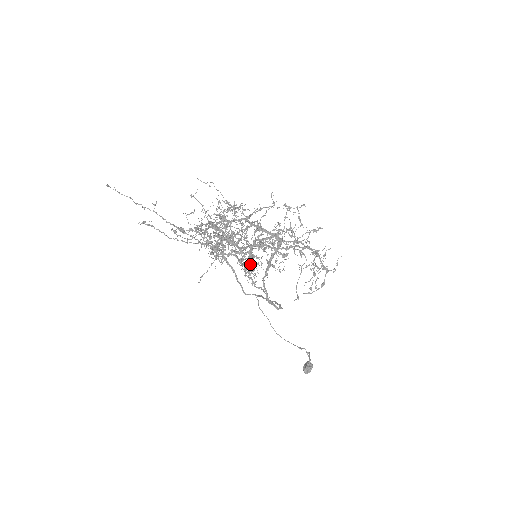
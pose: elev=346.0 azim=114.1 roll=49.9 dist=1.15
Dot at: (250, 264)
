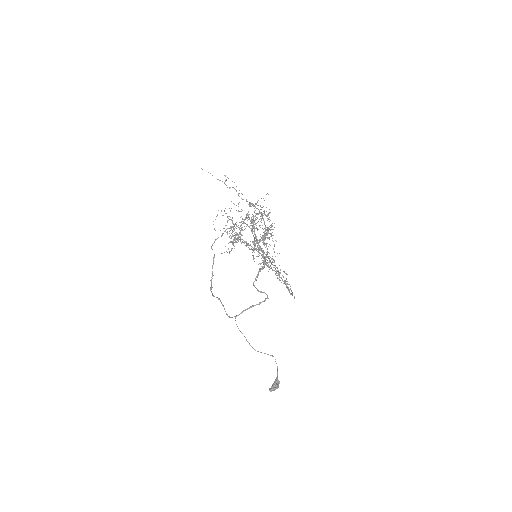
Dot at: (271, 224)
